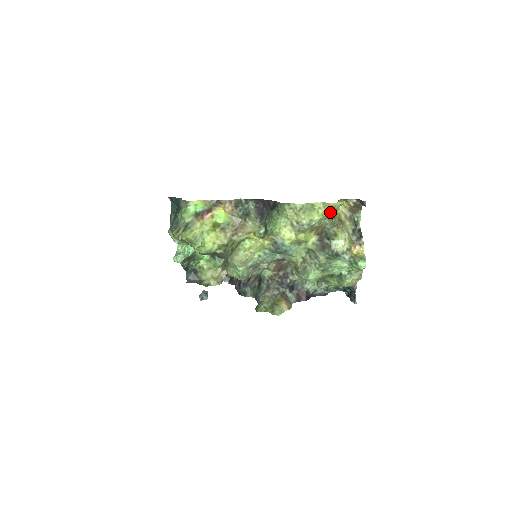
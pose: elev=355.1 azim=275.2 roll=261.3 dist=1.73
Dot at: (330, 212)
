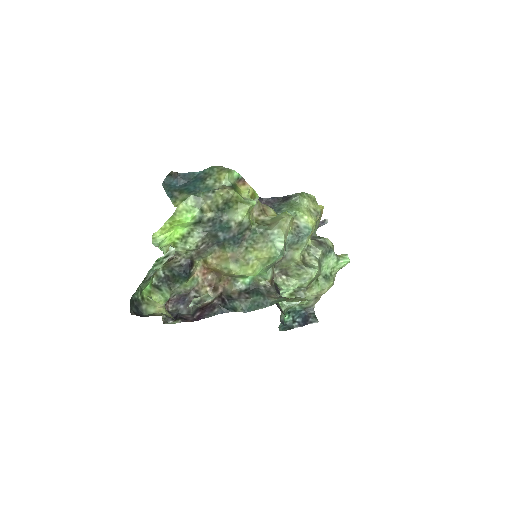
Dot at: occluded
